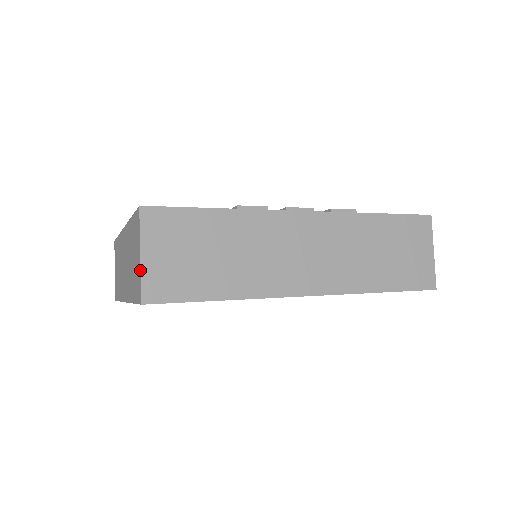
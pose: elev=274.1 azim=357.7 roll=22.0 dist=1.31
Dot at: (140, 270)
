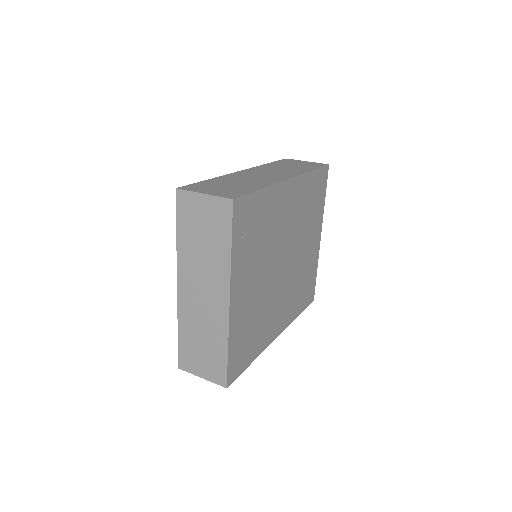
Dot at: (212, 196)
